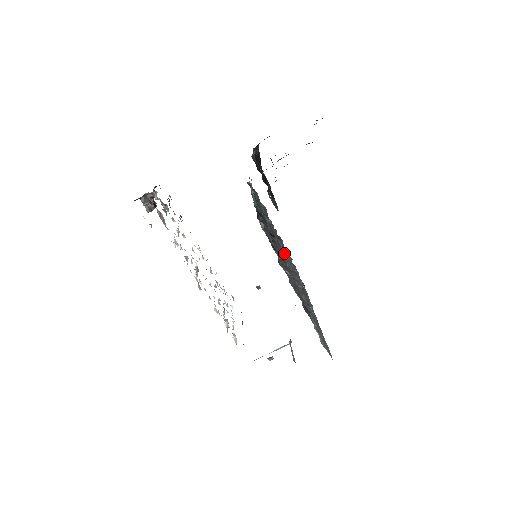
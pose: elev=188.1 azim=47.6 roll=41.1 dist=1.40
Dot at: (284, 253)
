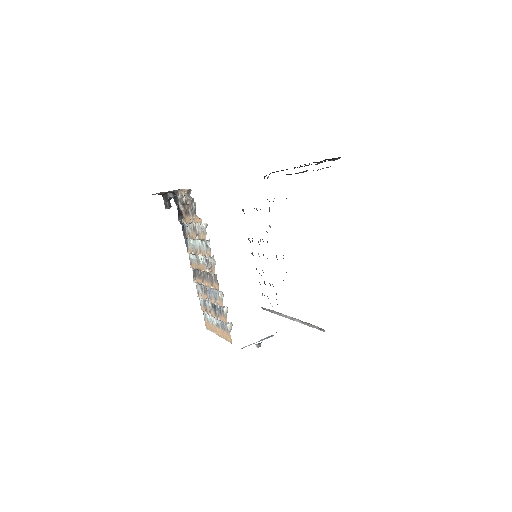
Dot at: occluded
